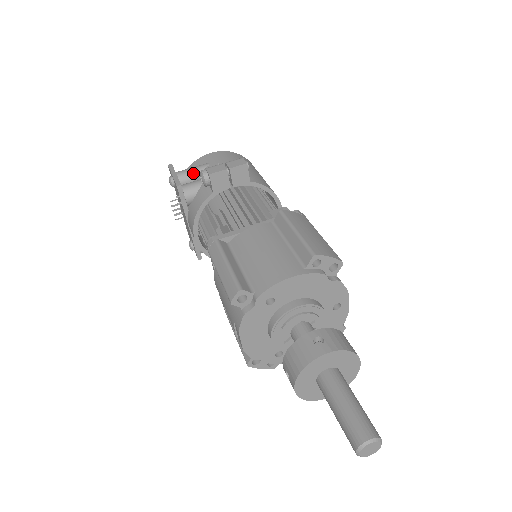
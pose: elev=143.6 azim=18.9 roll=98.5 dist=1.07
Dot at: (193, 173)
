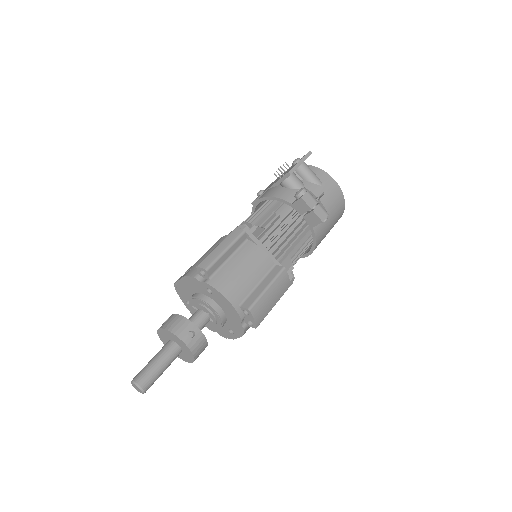
Dot at: (308, 176)
